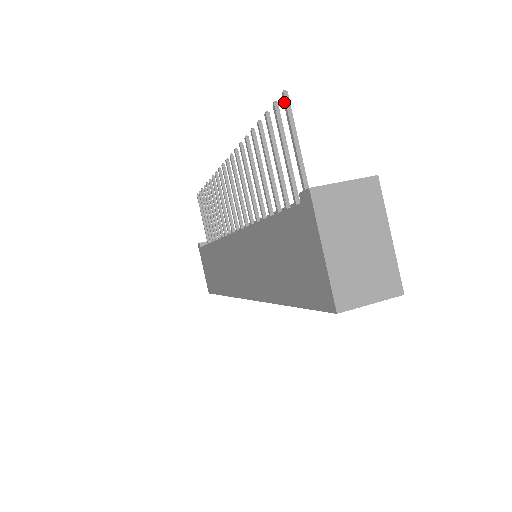
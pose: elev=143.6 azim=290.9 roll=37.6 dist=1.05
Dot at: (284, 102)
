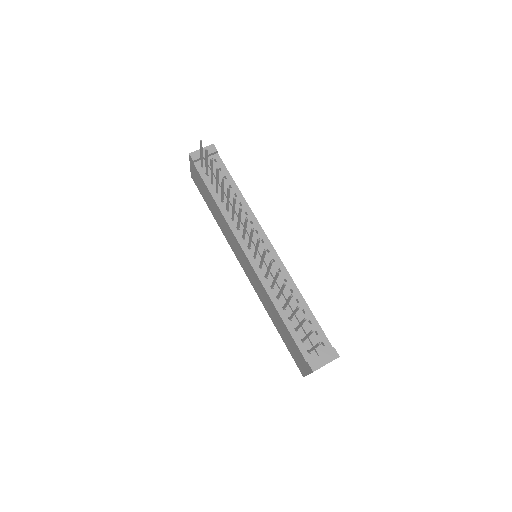
Dot at: (318, 345)
